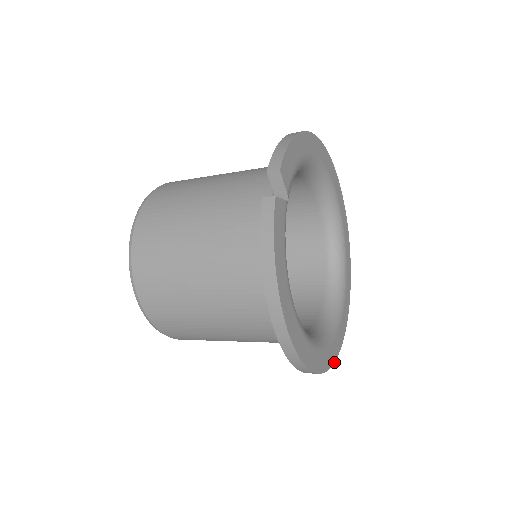
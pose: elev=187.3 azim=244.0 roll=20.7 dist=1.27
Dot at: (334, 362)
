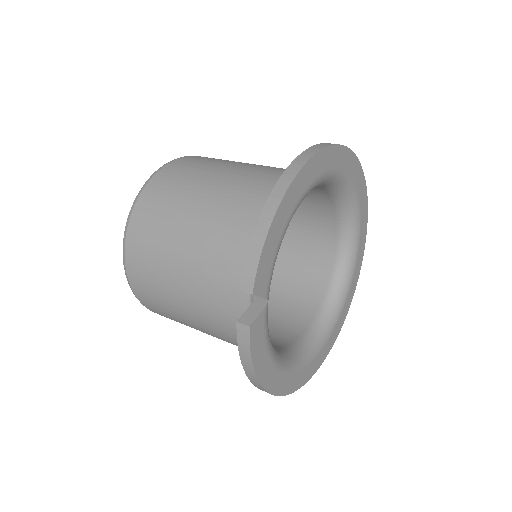
Dot at: (338, 334)
